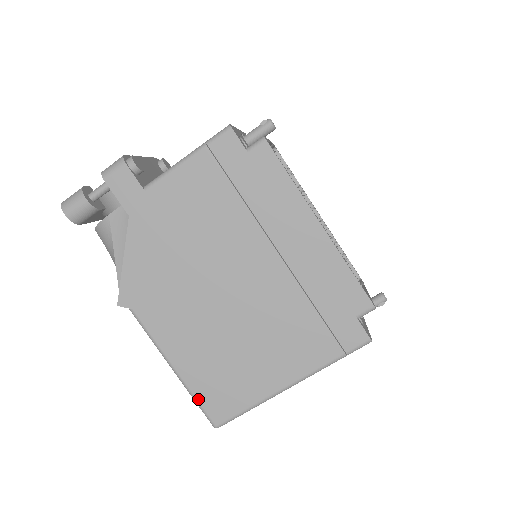
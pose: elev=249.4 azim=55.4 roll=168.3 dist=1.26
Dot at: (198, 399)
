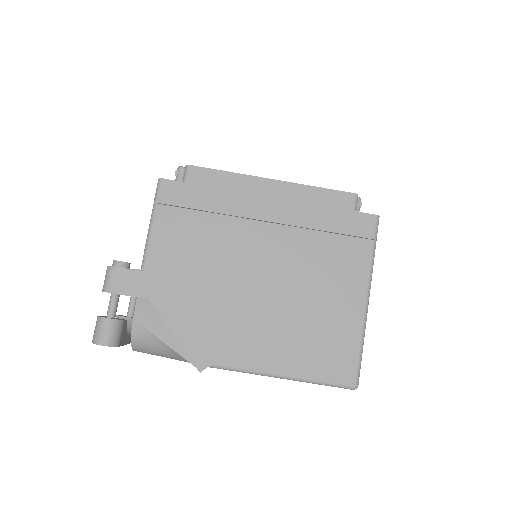
Dot at: (322, 379)
